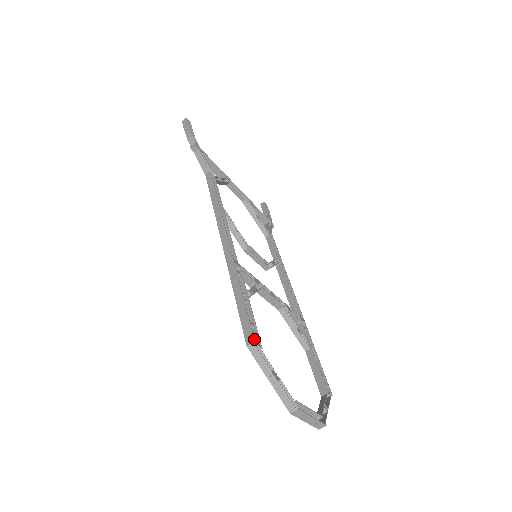
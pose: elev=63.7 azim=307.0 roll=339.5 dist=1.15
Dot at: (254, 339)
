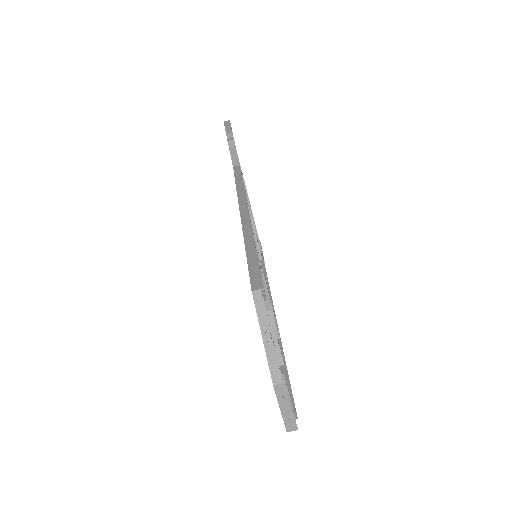
Dot at: occluded
